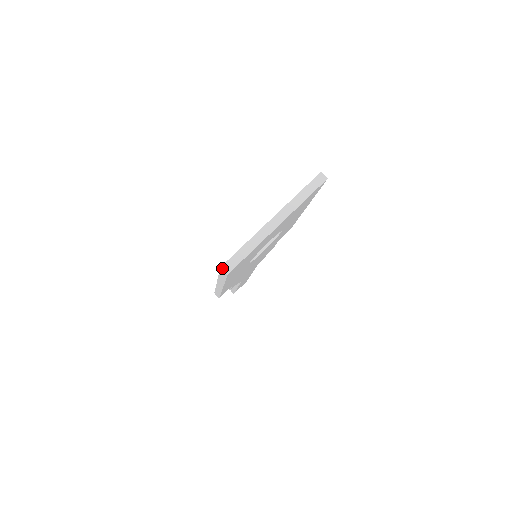
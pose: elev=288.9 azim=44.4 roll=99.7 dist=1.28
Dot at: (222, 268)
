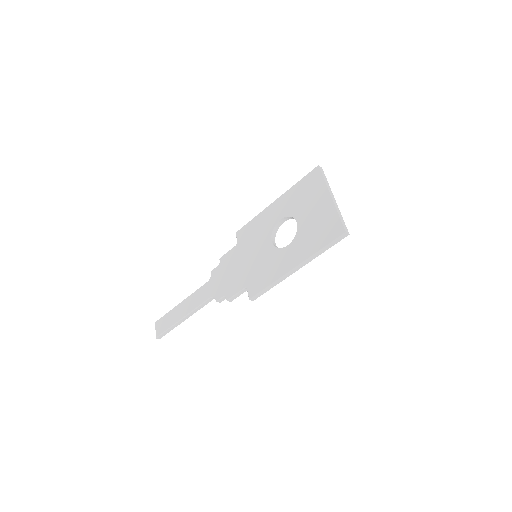
Dot at: (346, 232)
